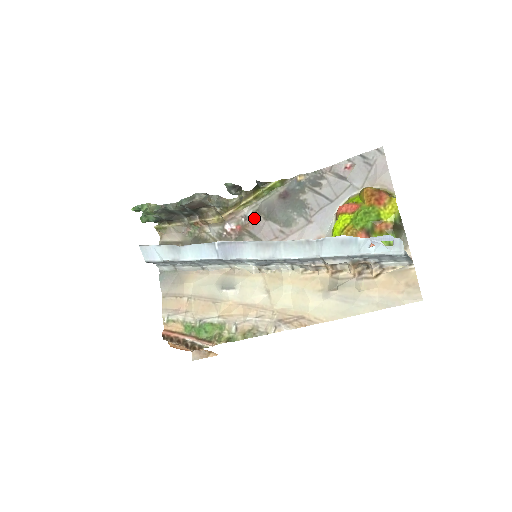
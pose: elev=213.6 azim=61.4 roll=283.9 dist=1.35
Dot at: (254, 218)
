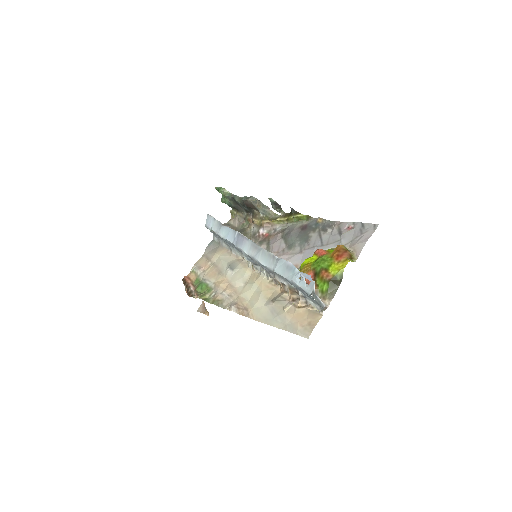
Dot at: (278, 233)
